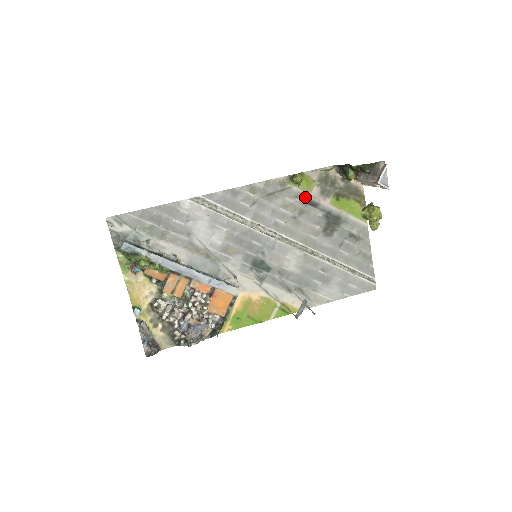
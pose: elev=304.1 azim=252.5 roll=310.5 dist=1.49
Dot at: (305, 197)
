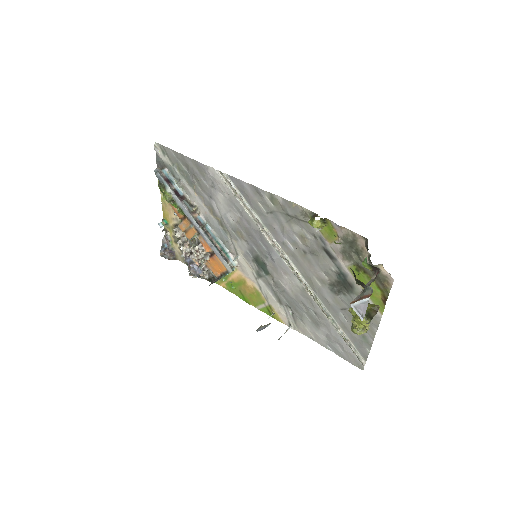
Dot at: (323, 243)
